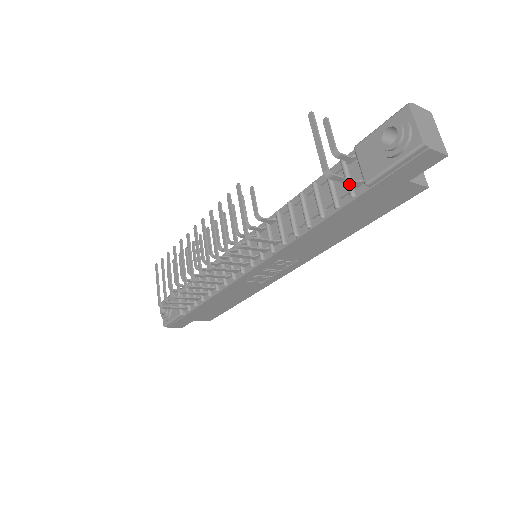
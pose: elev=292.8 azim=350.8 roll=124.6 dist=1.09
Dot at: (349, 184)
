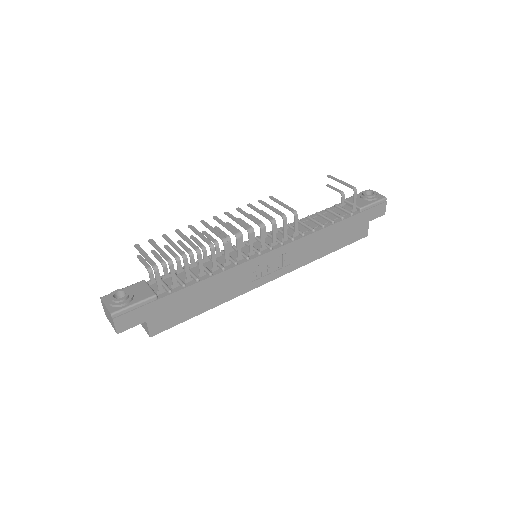
Dot at: (353, 206)
